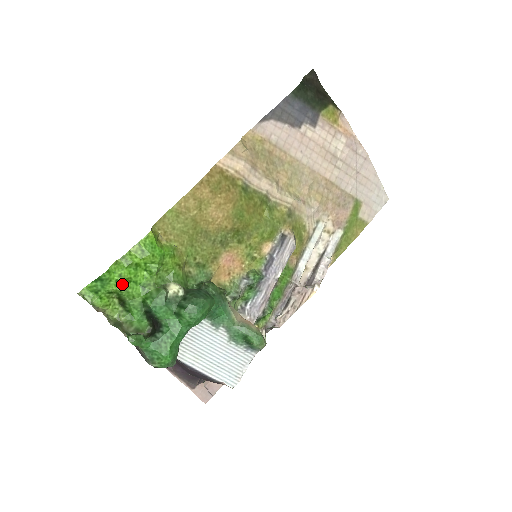
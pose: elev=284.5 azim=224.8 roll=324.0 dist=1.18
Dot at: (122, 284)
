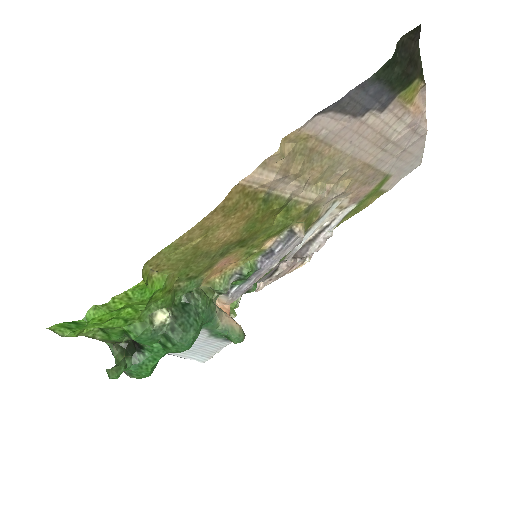
Dot at: (101, 324)
